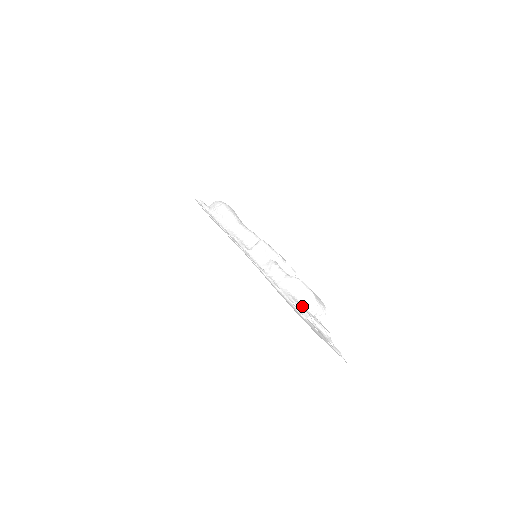
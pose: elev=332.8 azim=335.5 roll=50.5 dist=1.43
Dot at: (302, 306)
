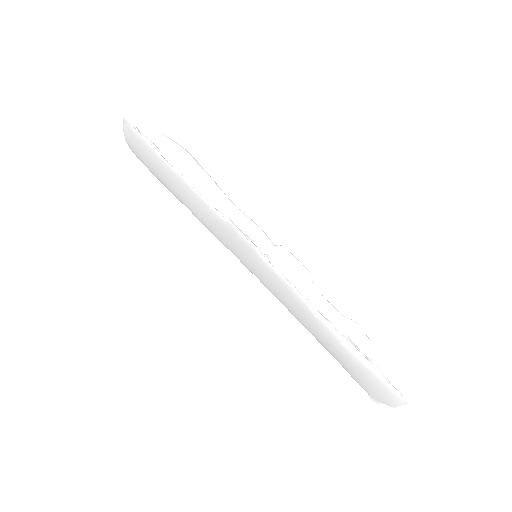
Dot at: (368, 359)
